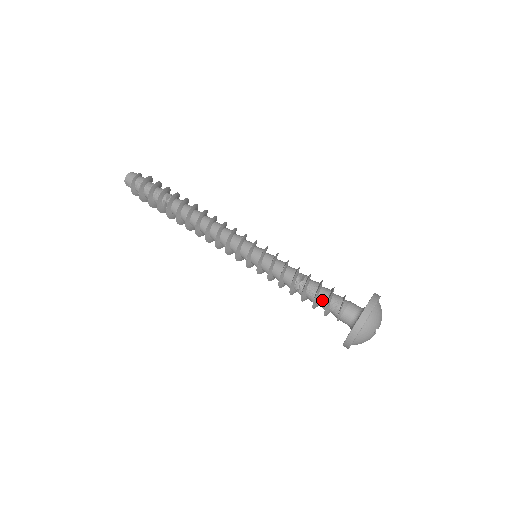
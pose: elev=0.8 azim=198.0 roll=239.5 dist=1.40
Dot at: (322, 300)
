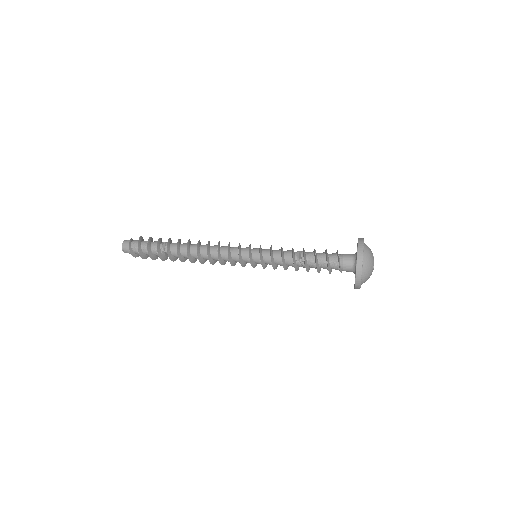
Dot at: (323, 265)
